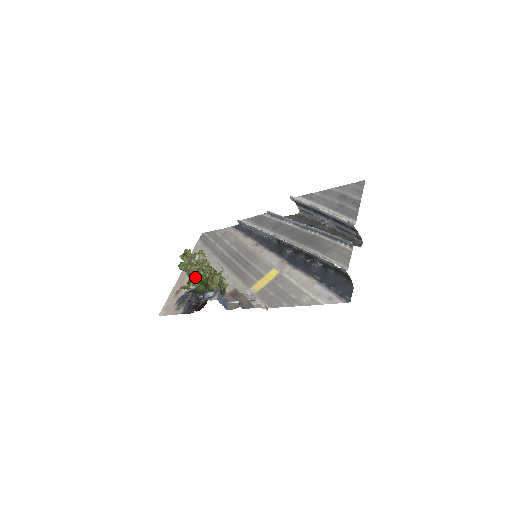
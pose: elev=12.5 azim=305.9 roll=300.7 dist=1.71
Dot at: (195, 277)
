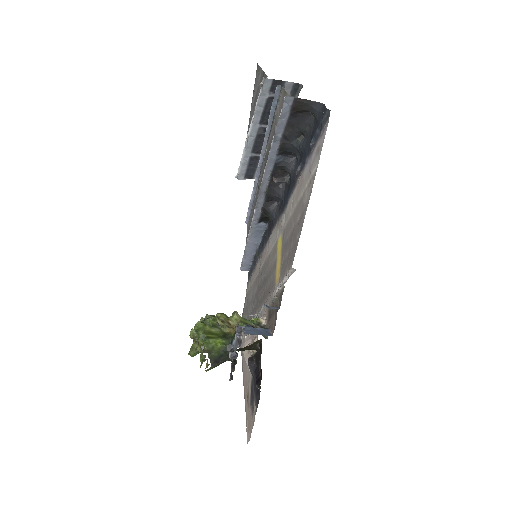
Dot at: occluded
